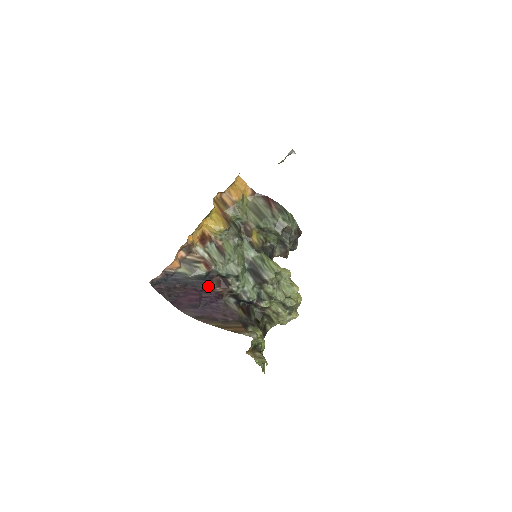
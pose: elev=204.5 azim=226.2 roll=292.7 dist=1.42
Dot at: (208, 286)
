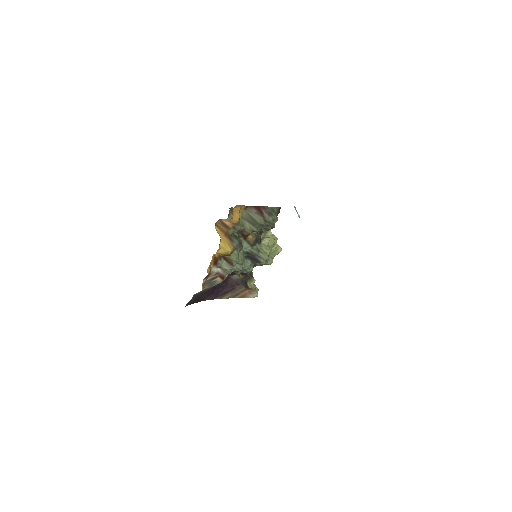
Dot at: occluded
